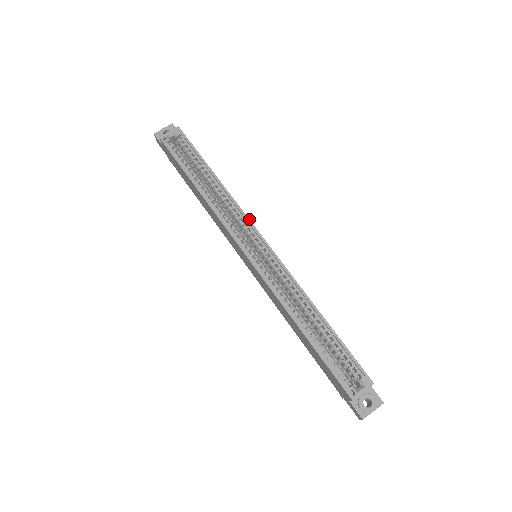
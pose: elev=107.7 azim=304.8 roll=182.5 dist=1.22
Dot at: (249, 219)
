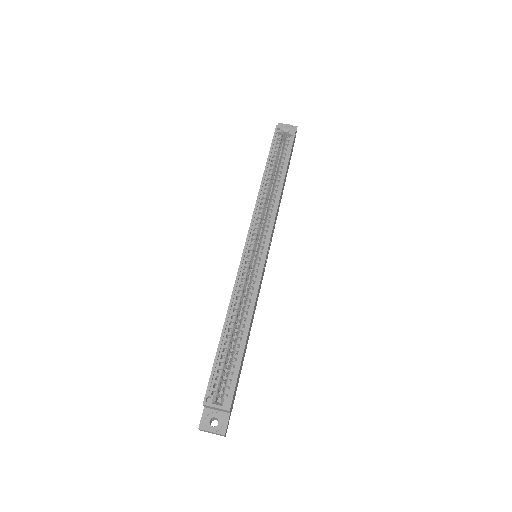
Dot at: occluded
